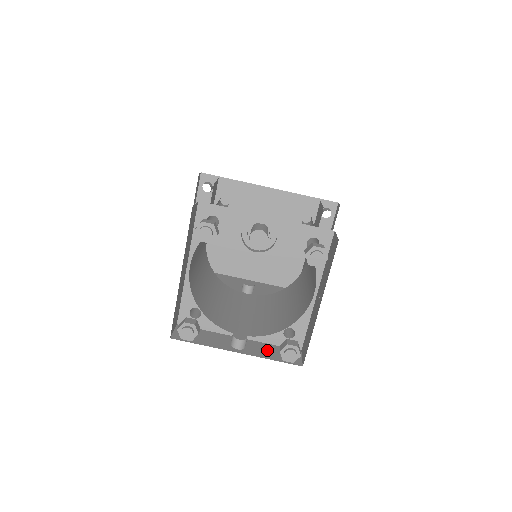
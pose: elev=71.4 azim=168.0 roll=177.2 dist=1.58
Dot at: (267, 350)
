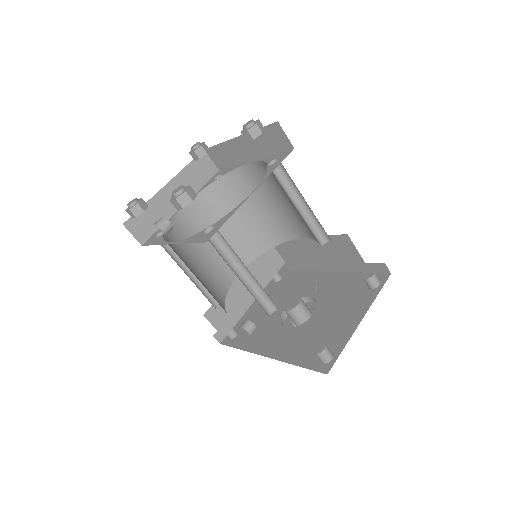
Dot at: occluded
